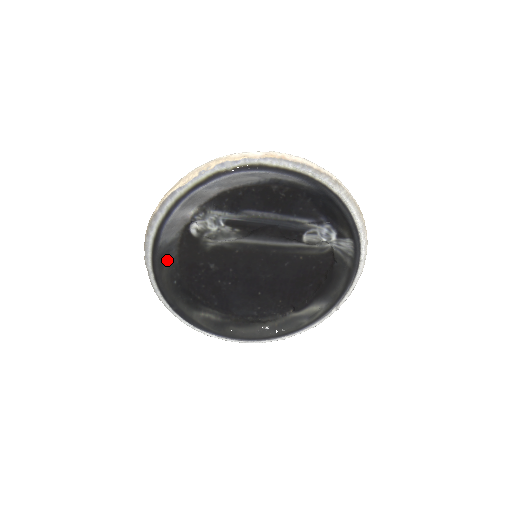
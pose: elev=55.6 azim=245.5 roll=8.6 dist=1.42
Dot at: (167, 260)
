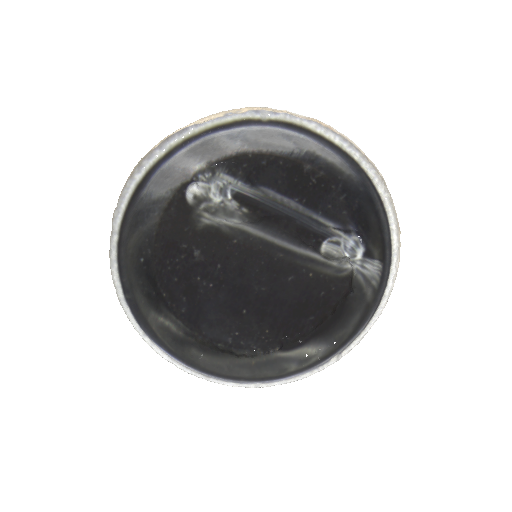
Dot at: (143, 223)
